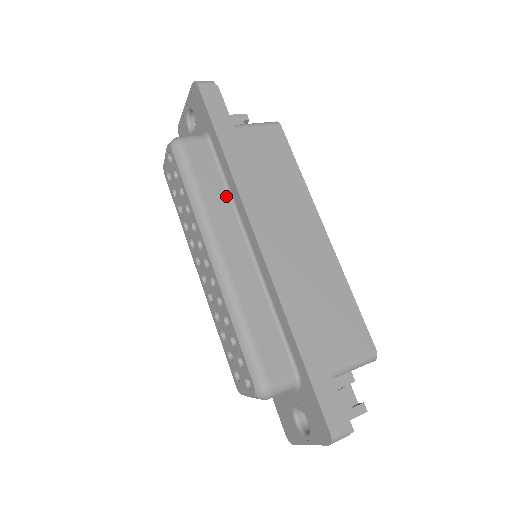
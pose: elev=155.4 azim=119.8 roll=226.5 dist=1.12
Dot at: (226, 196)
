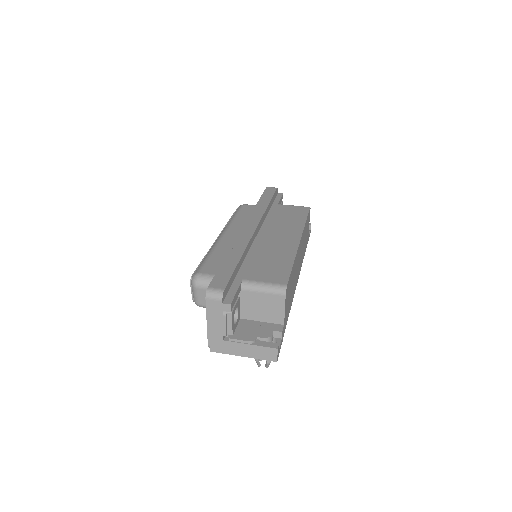
Dot at: occluded
